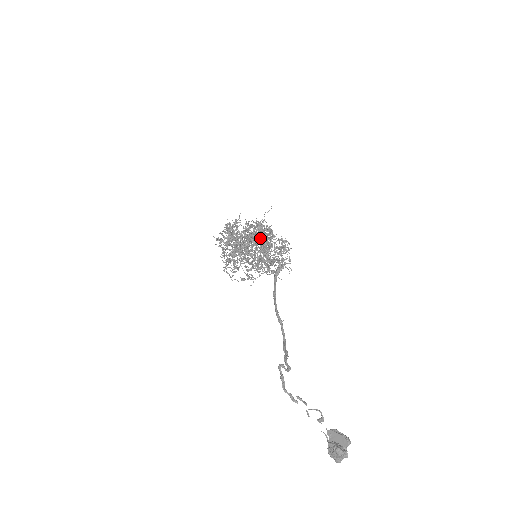
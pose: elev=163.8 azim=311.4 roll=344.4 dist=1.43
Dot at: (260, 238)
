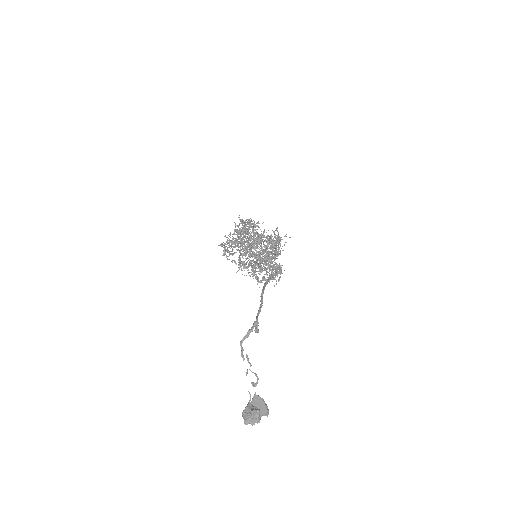
Dot at: (276, 245)
